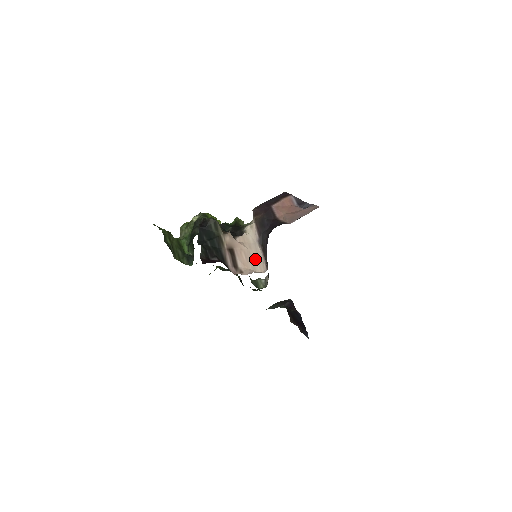
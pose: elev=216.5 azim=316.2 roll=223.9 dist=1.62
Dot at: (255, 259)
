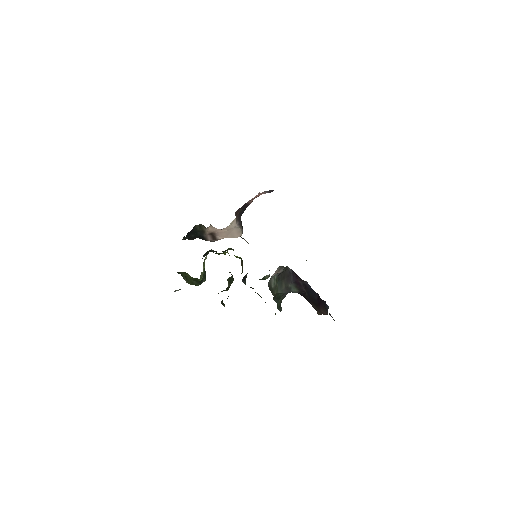
Dot at: (234, 233)
